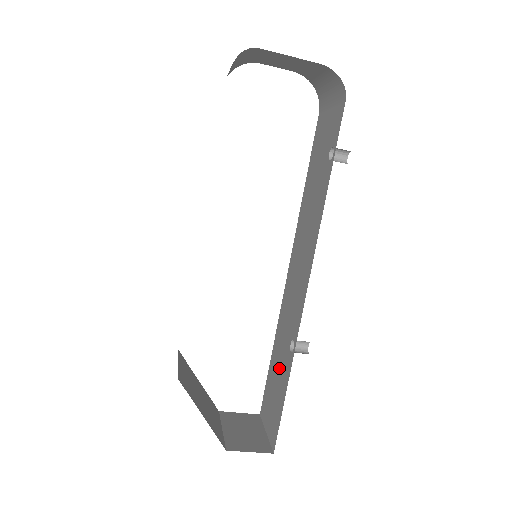
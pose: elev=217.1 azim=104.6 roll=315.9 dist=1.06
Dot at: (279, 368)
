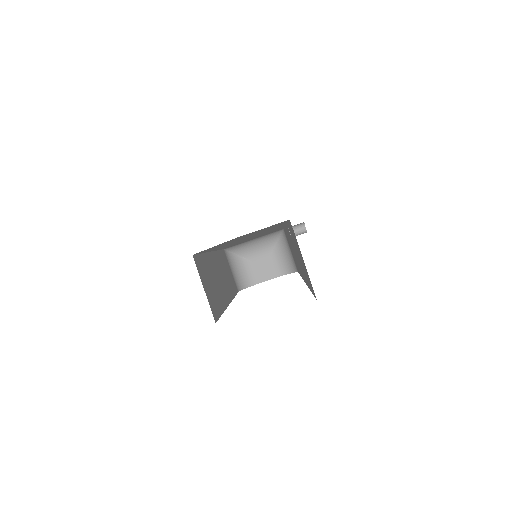
Dot at: occluded
